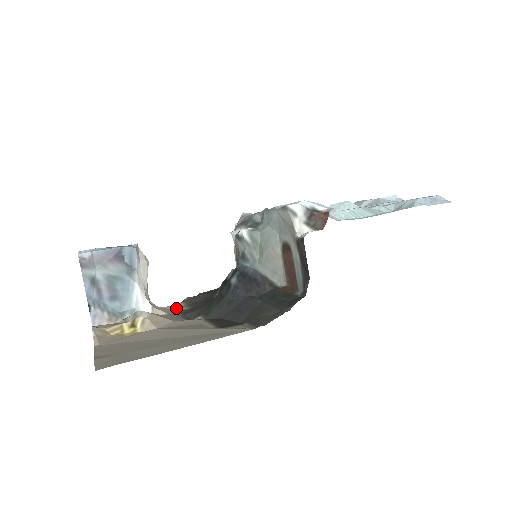
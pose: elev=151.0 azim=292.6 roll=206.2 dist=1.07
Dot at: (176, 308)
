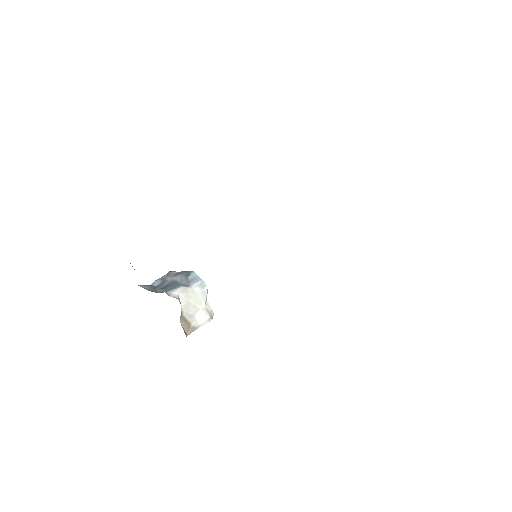
Dot at: occluded
